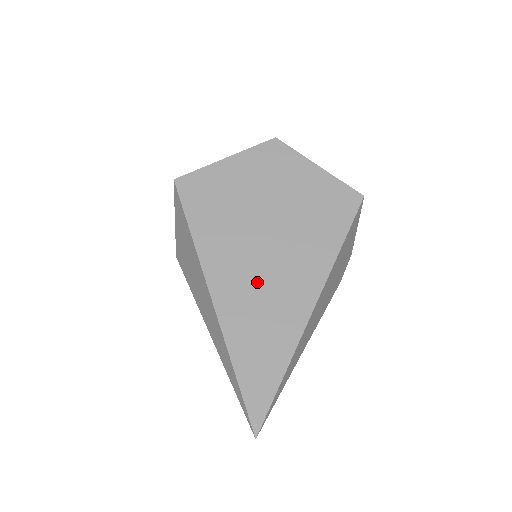
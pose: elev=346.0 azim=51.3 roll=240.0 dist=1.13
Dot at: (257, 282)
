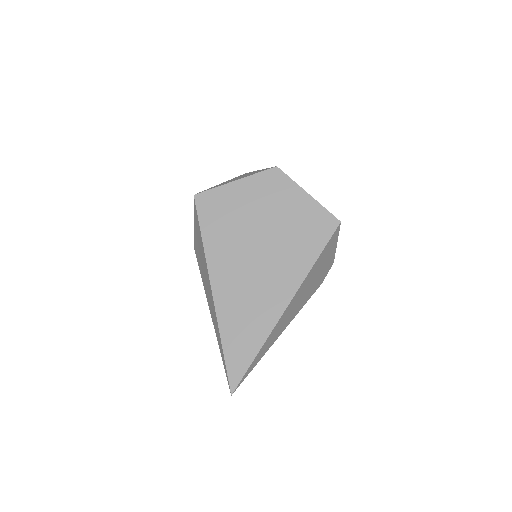
Dot at: (247, 282)
